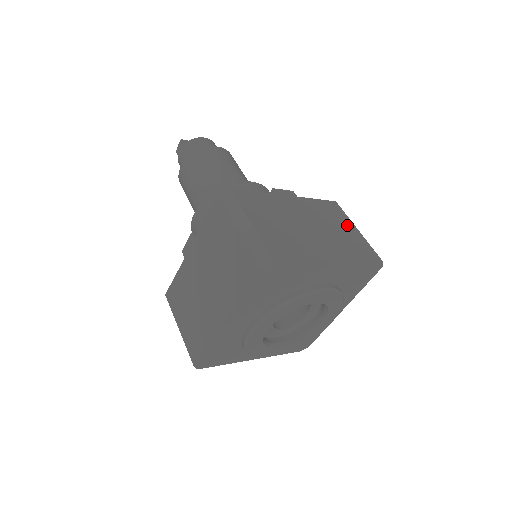
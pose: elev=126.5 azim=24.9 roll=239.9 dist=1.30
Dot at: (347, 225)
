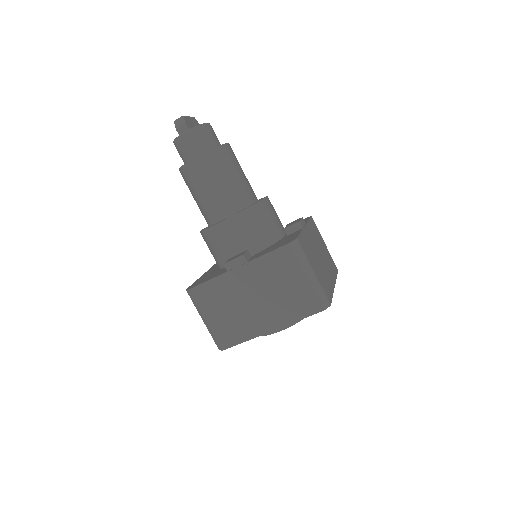
Dot at: (322, 242)
